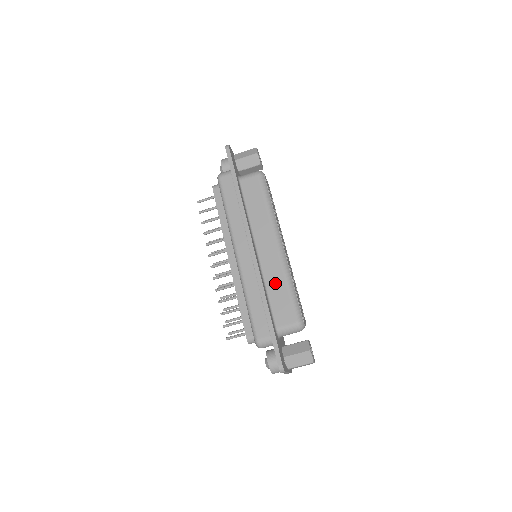
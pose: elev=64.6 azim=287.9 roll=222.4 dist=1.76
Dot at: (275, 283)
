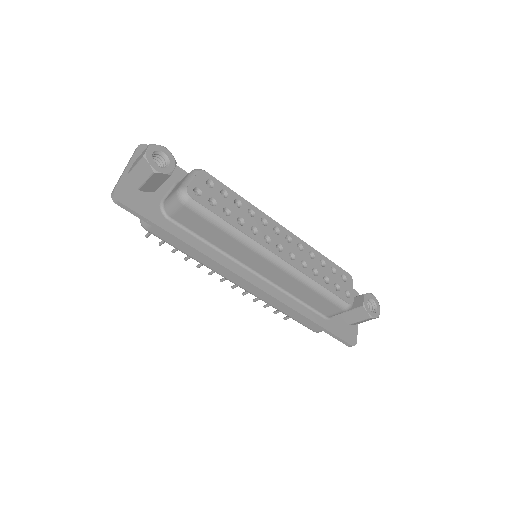
Dot at: (298, 291)
